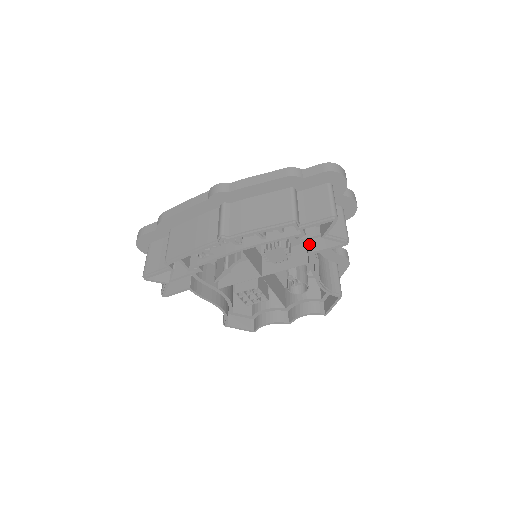
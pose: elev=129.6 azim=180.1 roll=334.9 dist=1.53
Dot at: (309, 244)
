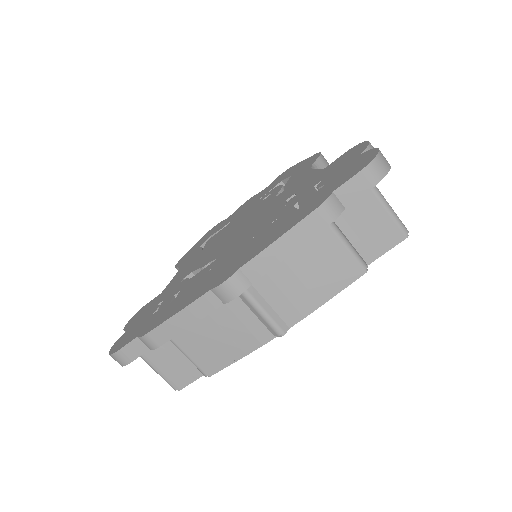
Dot at: occluded
